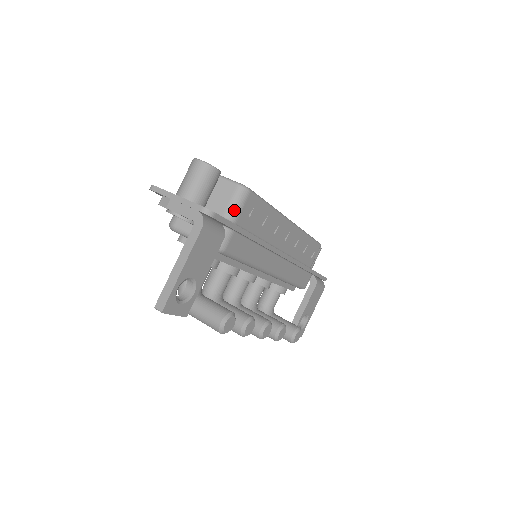
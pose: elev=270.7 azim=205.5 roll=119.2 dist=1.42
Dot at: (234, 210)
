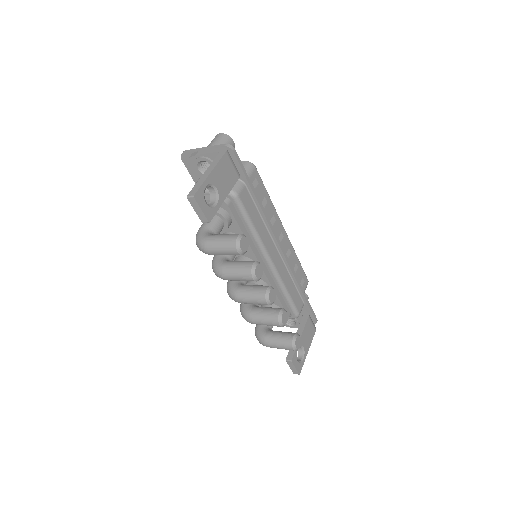
Dot at: occluded
